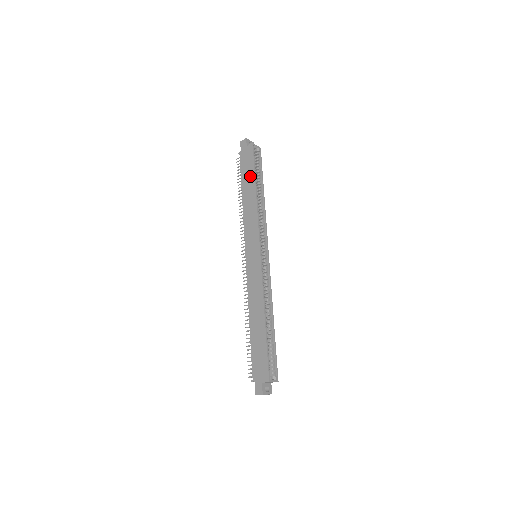
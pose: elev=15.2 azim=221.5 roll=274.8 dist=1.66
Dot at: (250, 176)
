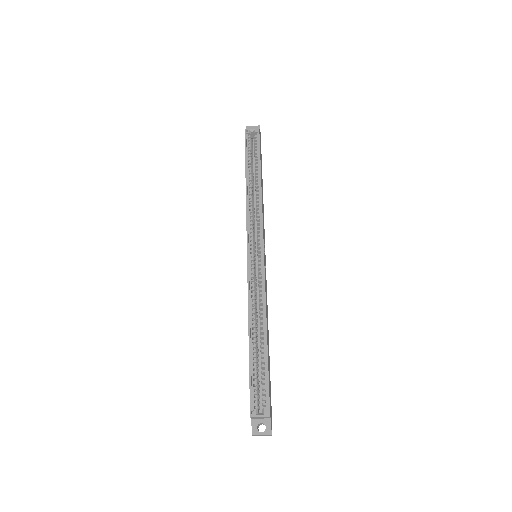
Dot at: occluded
